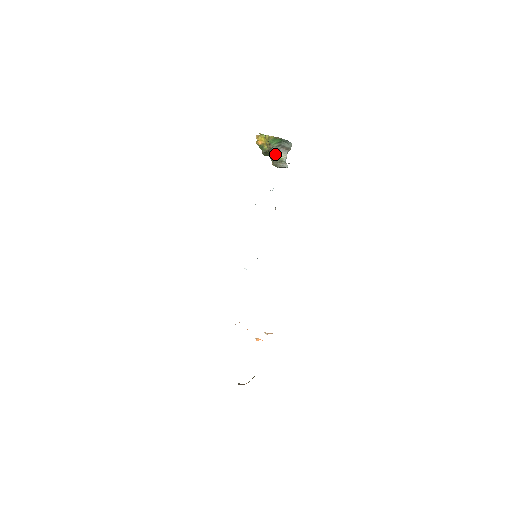
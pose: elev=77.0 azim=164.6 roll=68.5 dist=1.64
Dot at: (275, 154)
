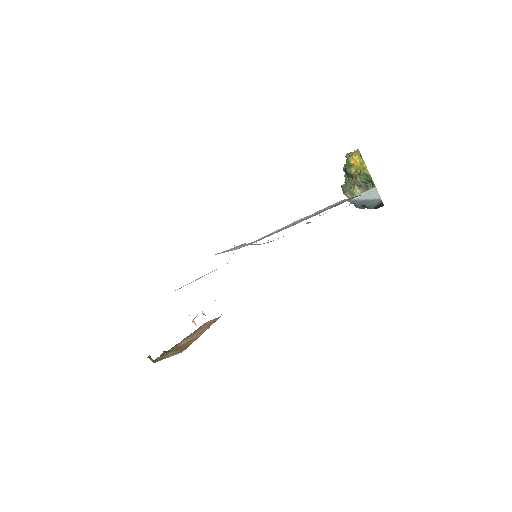
Dot at: (354, 184)
